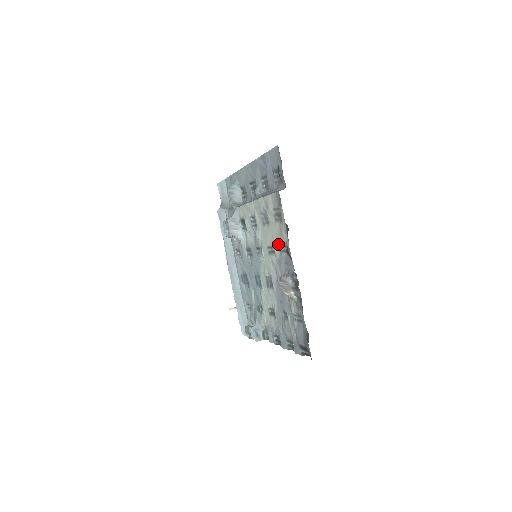
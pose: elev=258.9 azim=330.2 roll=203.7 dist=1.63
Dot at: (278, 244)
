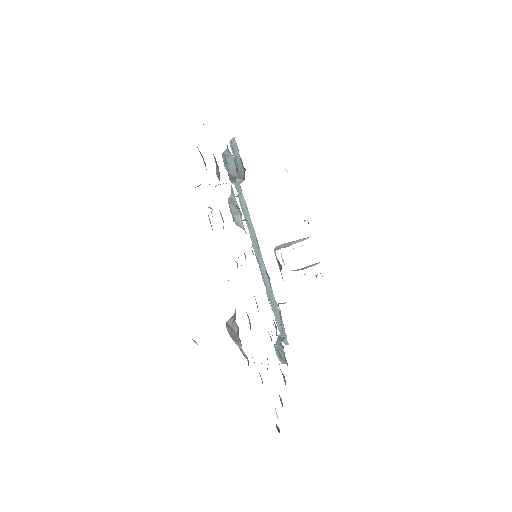
Dot at: occluded
